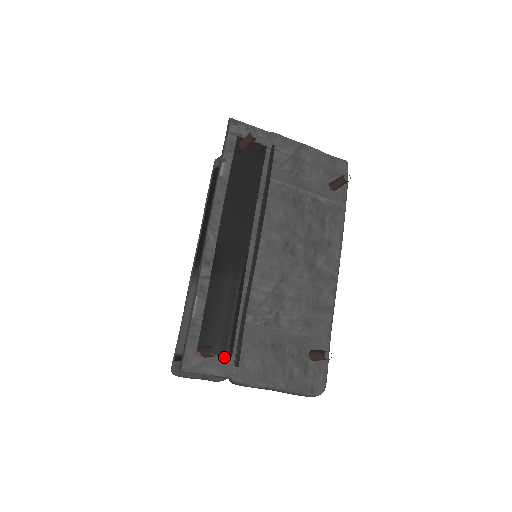
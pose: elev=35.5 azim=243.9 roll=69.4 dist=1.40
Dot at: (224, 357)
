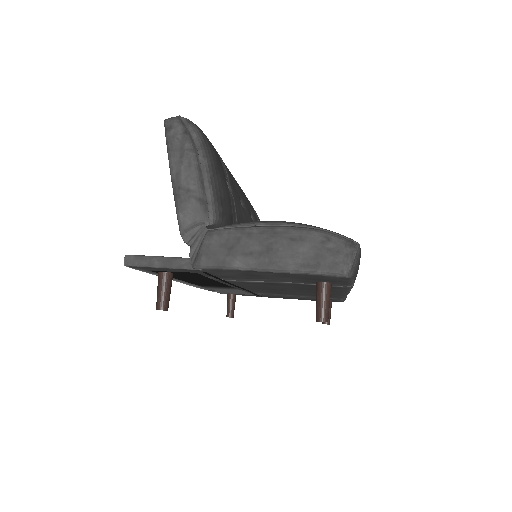
Dot at: occluded
